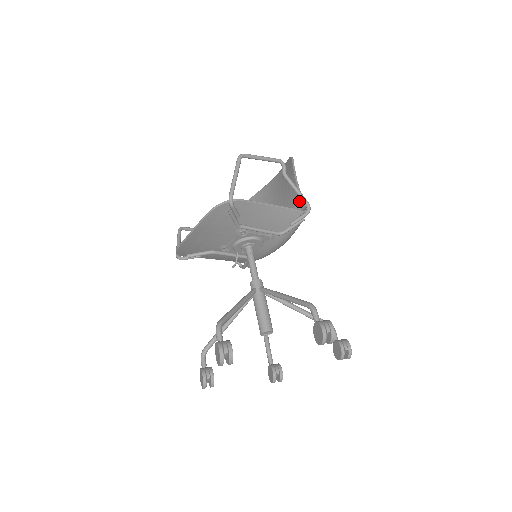
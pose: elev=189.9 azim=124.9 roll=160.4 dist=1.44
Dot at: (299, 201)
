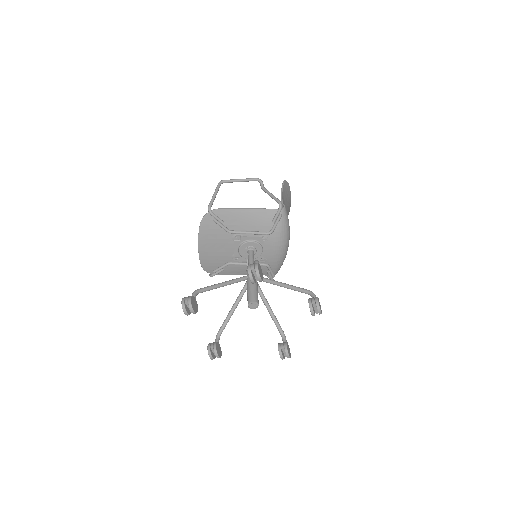
Dot at: occluded
